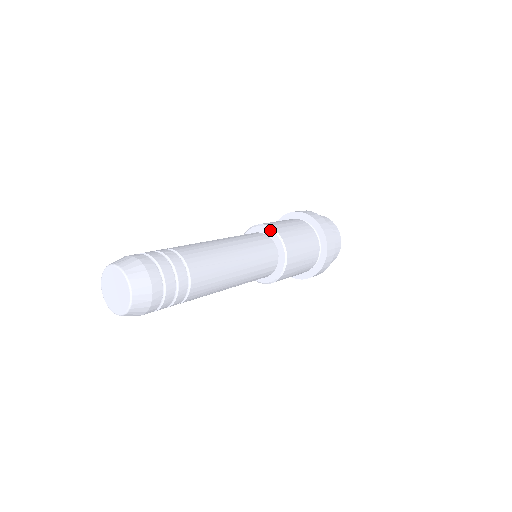
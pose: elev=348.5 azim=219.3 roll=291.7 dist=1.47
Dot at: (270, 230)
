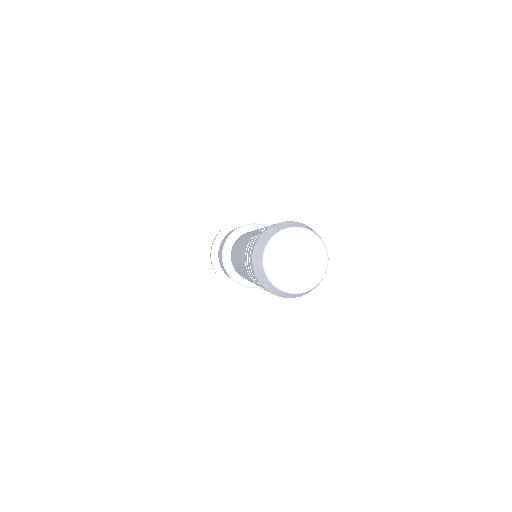
Dot at: (259, 226)
